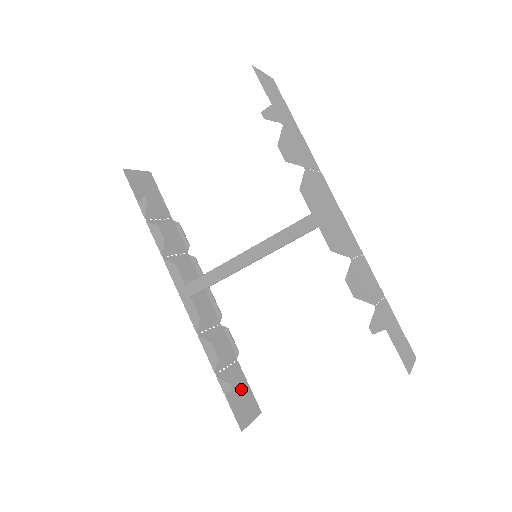
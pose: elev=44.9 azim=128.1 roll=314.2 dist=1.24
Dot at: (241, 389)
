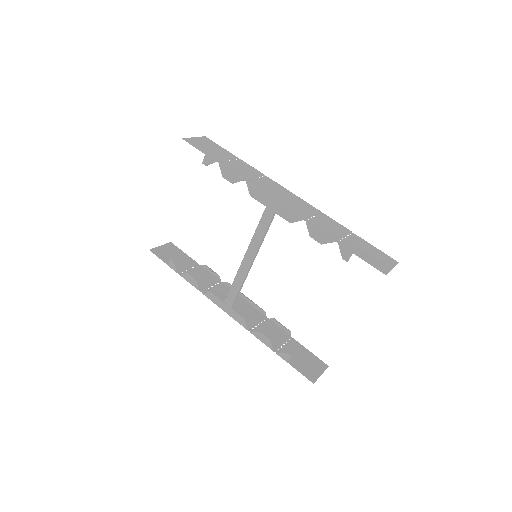
Dot at: (302, 356)
